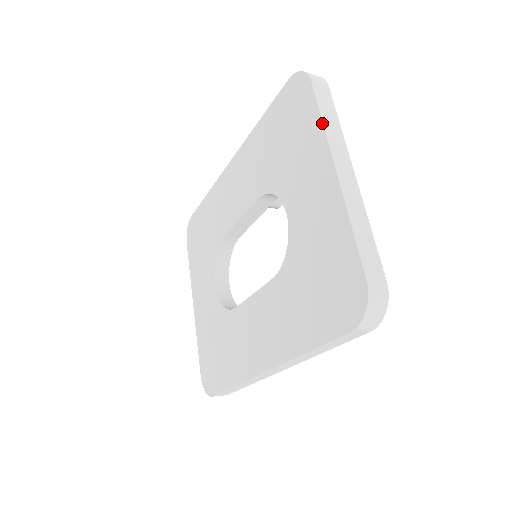
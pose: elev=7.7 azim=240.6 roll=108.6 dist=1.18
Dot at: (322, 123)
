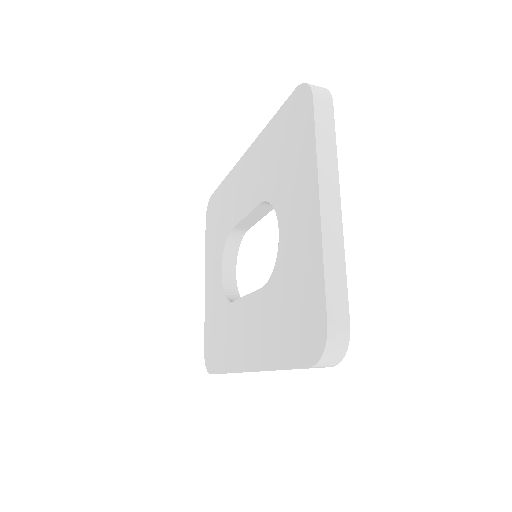
Dot at: (316, 149)
